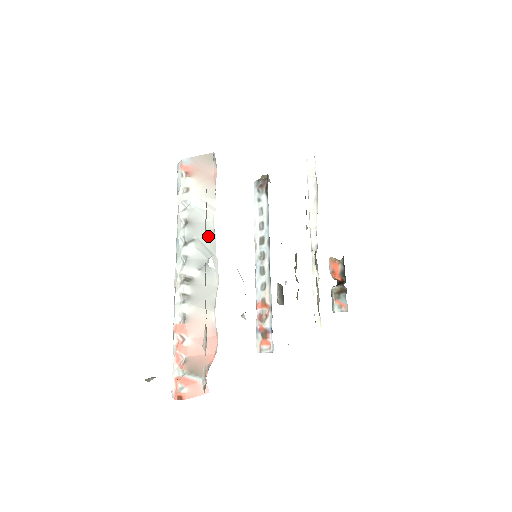
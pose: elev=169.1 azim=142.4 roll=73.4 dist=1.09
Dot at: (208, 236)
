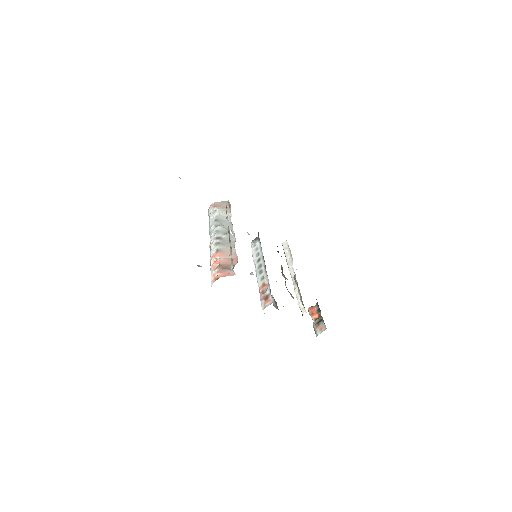
Dot at: (228, 224)
